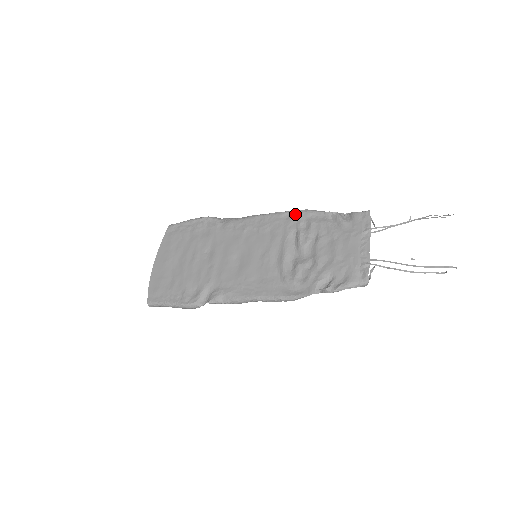
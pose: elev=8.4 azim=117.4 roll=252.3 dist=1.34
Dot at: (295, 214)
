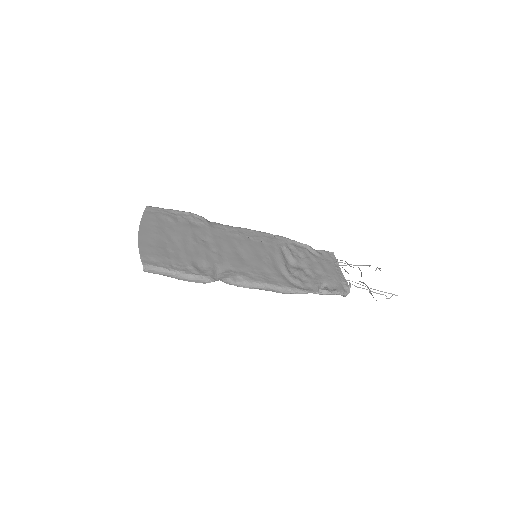
Dot at: (280, 237)
